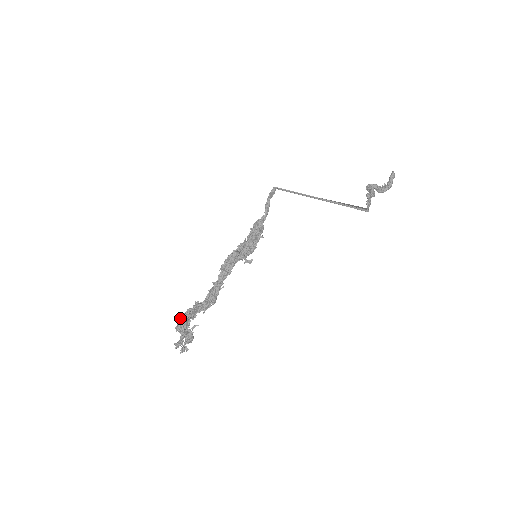
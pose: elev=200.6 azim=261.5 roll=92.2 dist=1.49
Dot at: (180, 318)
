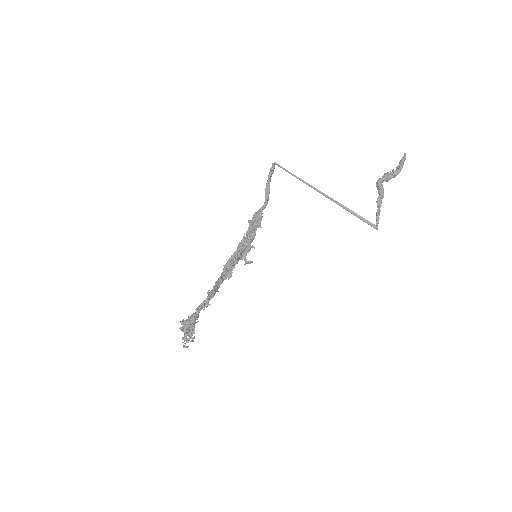
Dot at: (186, 325)
